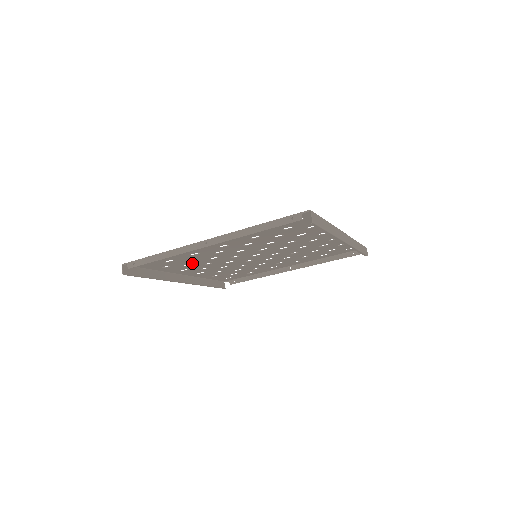
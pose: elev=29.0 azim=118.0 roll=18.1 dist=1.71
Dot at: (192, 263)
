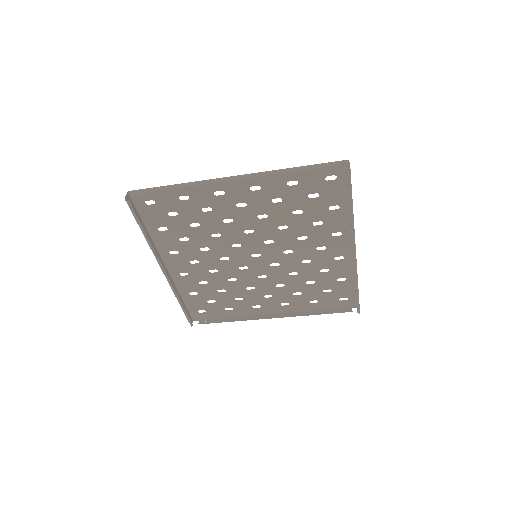
Dot at: (190, 237)
